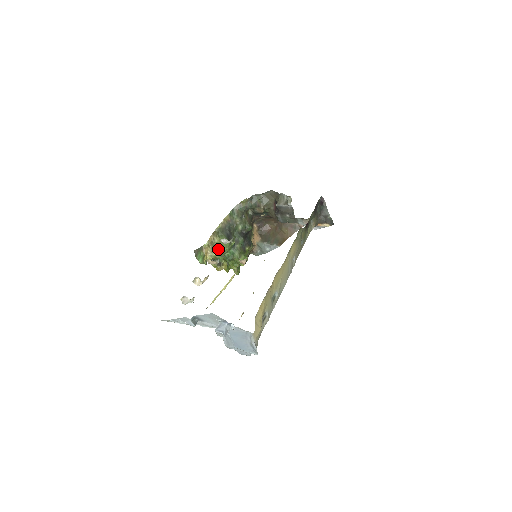
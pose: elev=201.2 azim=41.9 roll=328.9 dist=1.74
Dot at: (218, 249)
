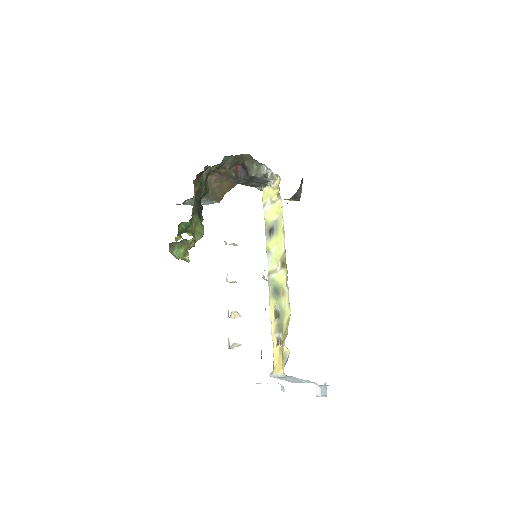
Dot at: occluded
